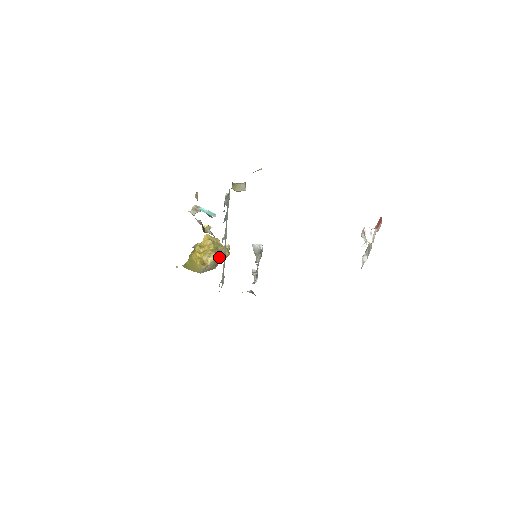
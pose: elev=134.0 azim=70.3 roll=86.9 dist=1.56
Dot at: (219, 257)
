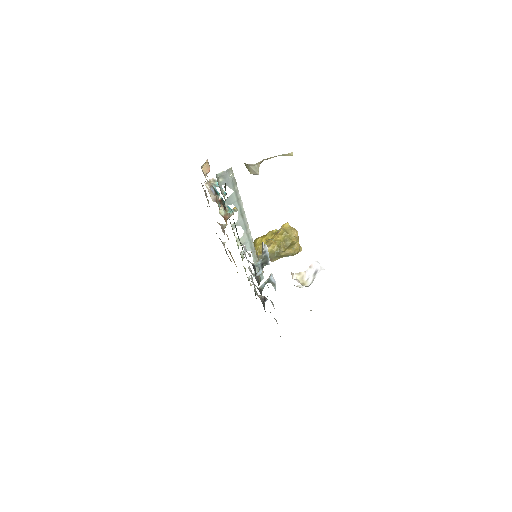
Dot at: (278, 250)
